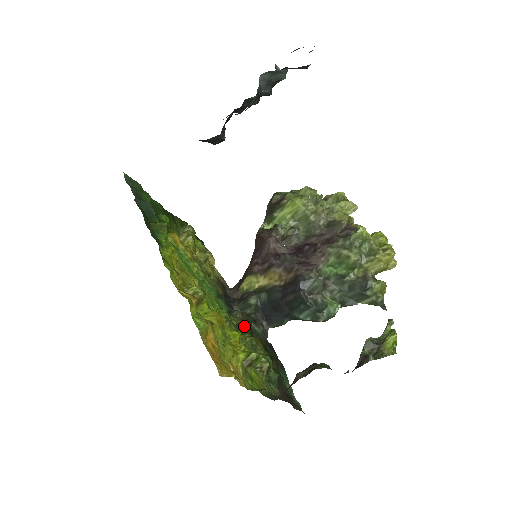
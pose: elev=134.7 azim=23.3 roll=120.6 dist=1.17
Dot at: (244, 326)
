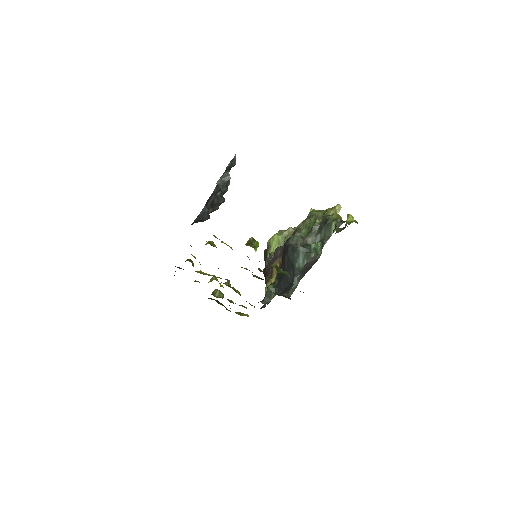
Dot at: (260, 278)
